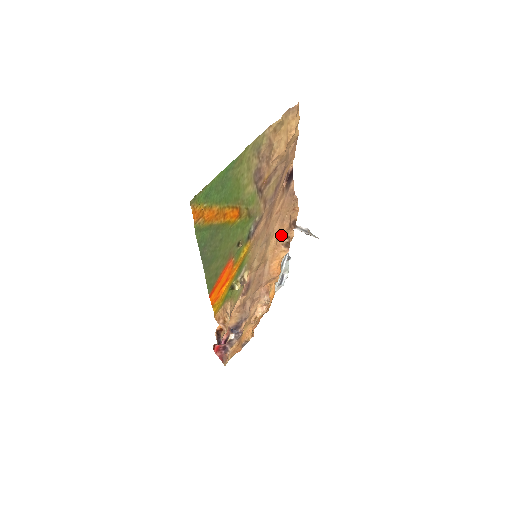
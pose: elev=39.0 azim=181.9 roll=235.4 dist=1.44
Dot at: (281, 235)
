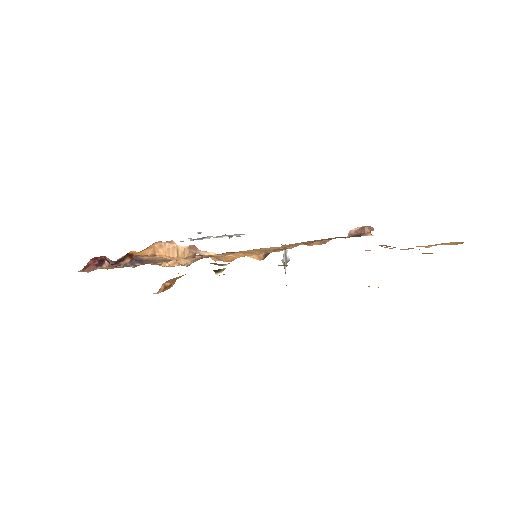
Dot at: occluded
